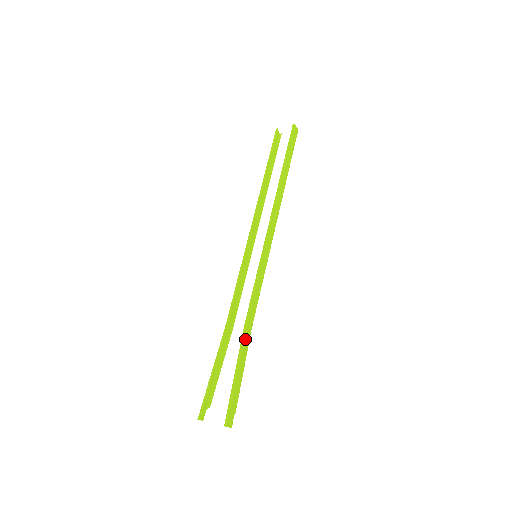
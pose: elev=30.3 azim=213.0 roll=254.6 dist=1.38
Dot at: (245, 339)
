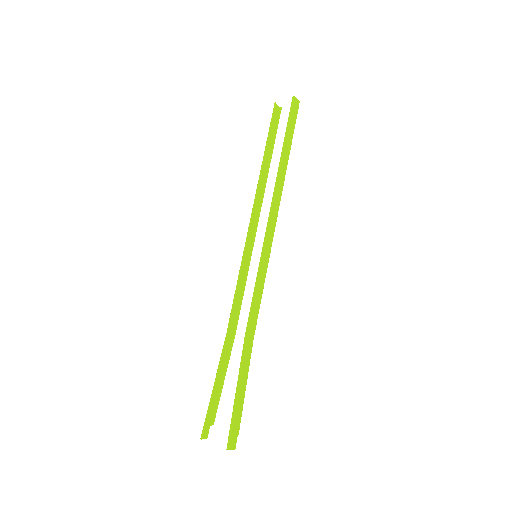
Dot at: (246, 353)
